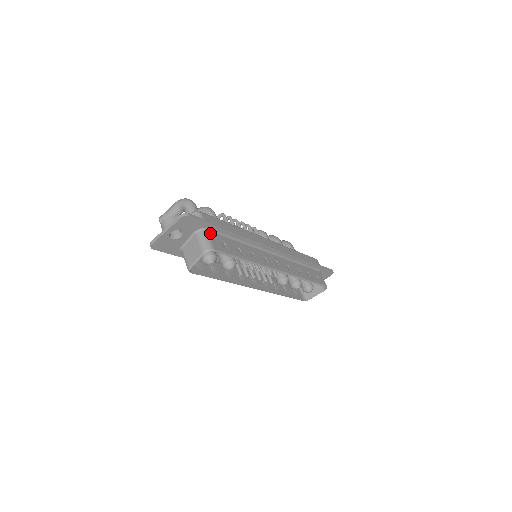
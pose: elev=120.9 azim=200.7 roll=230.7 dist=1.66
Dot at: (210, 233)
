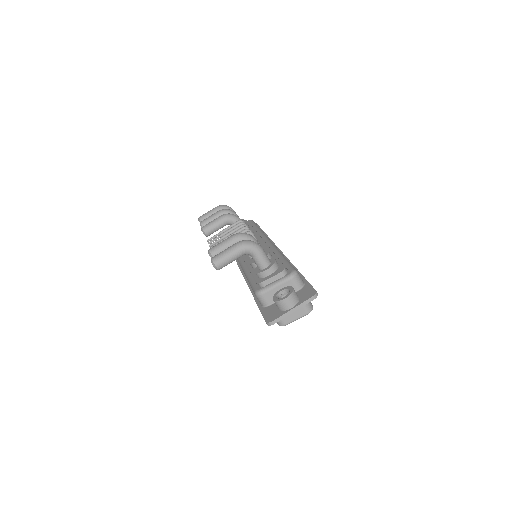
Dot at: occluded
